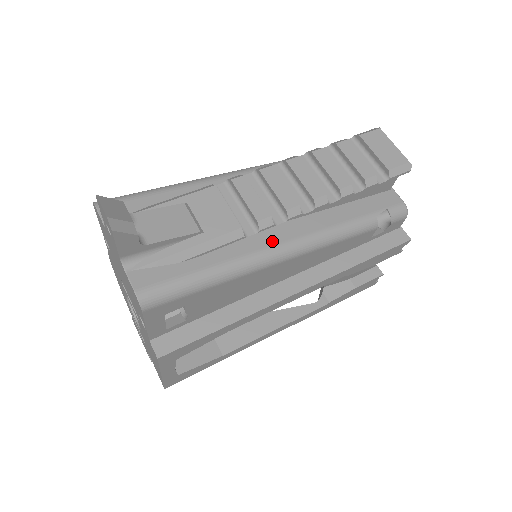
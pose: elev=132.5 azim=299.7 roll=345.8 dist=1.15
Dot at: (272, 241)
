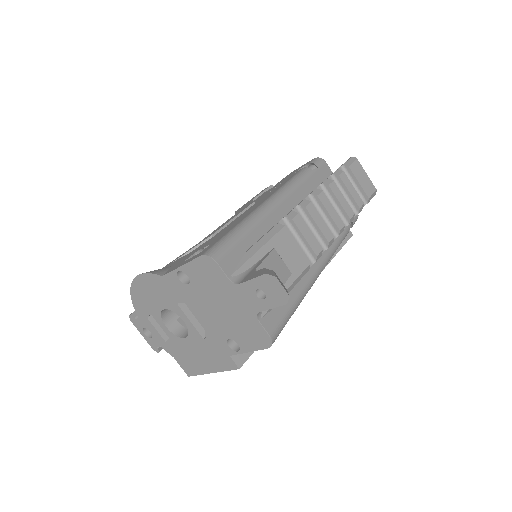
Dot at: (315, 265)
